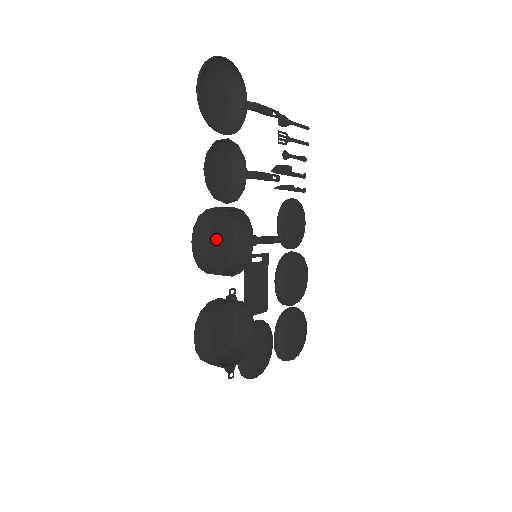
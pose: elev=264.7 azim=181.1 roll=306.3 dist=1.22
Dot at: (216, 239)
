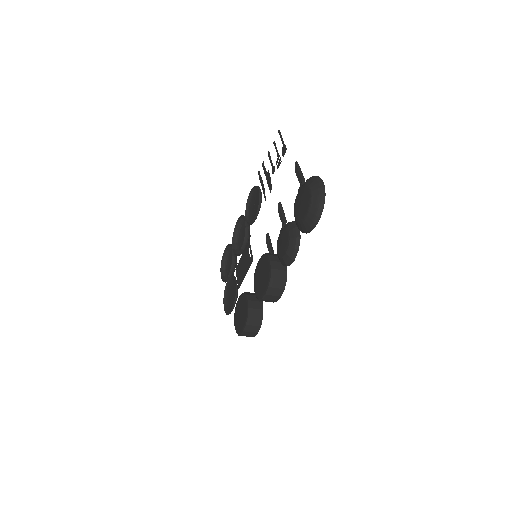
Dot at: (261, 274)
